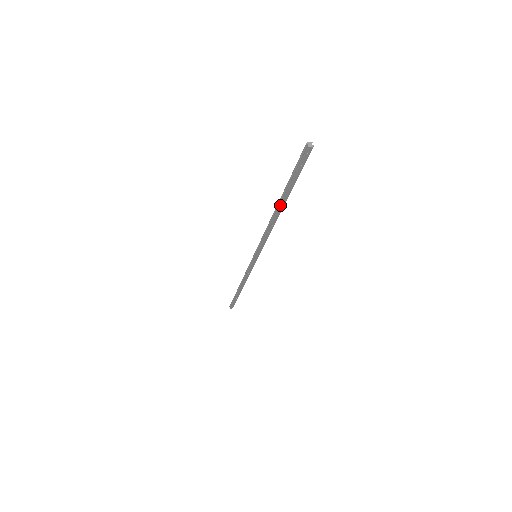
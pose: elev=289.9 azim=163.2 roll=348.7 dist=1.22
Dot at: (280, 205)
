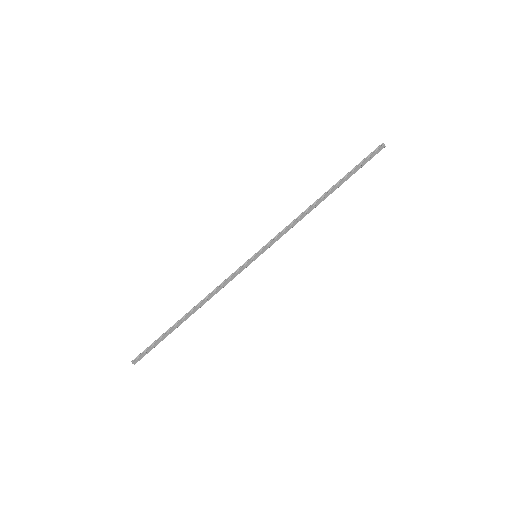
Dot at: (331, 190)
